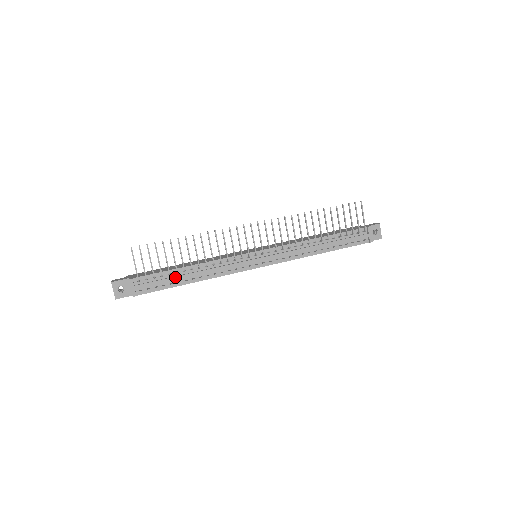
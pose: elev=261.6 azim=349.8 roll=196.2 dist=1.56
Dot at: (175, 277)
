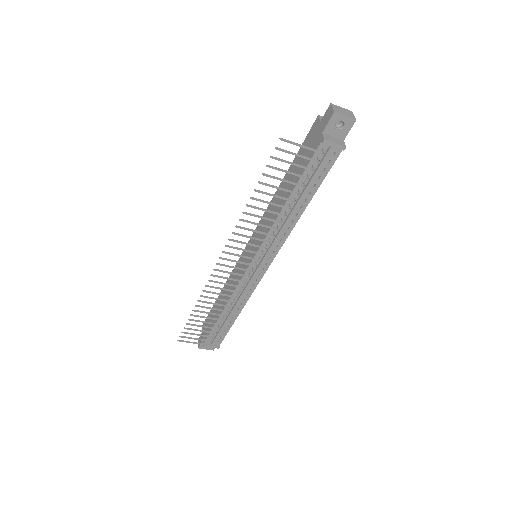
Dot at: (224, 324)
